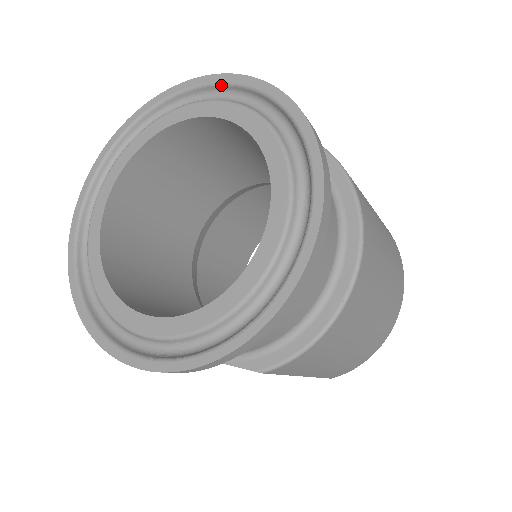
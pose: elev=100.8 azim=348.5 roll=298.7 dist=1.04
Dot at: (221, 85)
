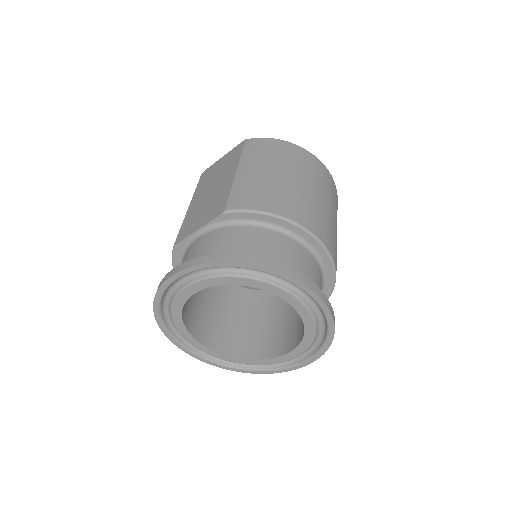
Dot at: occluded
